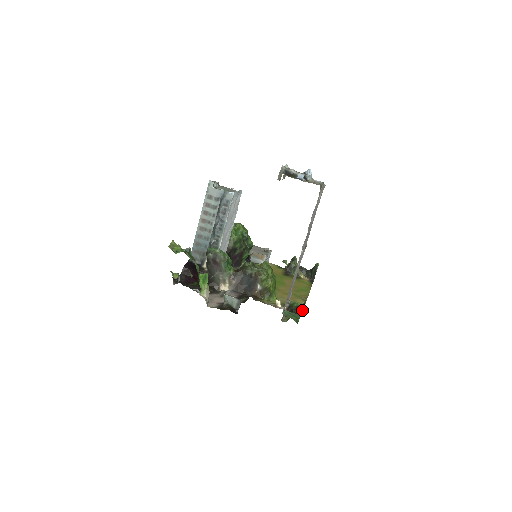
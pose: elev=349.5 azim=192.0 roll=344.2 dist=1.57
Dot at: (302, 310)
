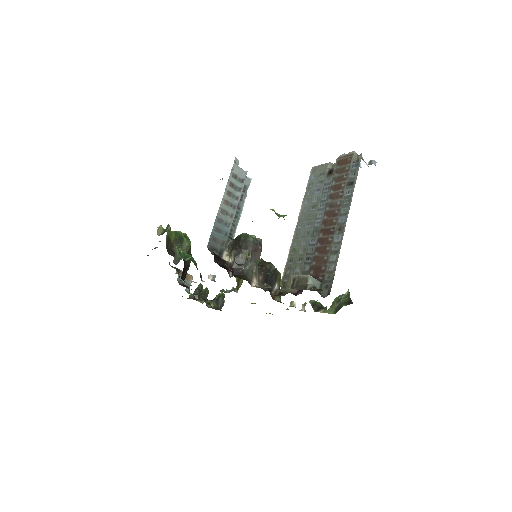
Dot at: occluded
